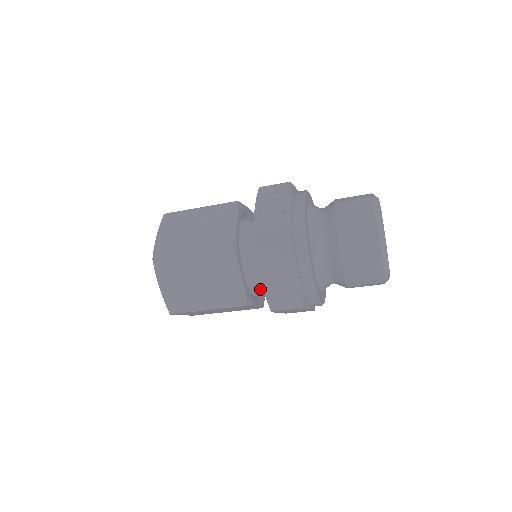
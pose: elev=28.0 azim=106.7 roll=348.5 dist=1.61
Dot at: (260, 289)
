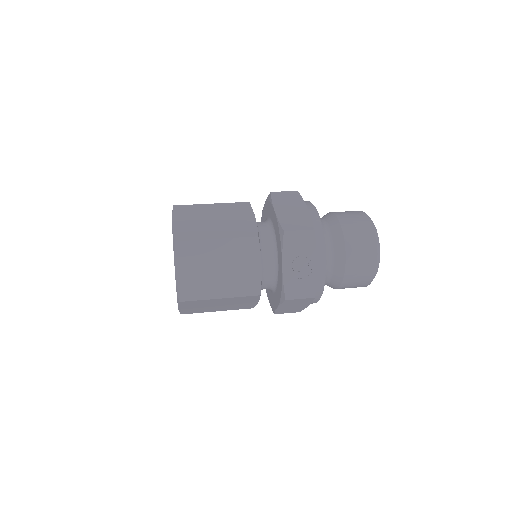
Dot at: occluded
